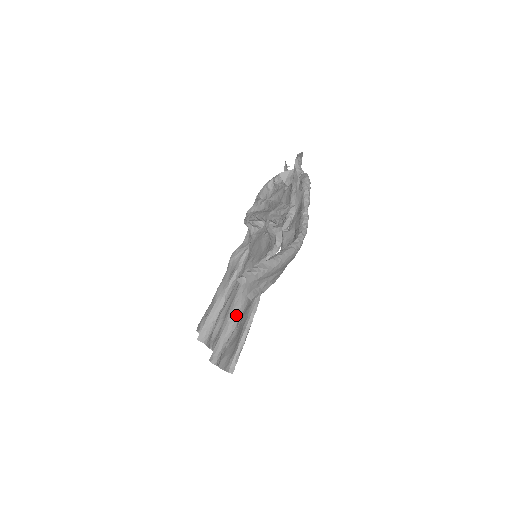
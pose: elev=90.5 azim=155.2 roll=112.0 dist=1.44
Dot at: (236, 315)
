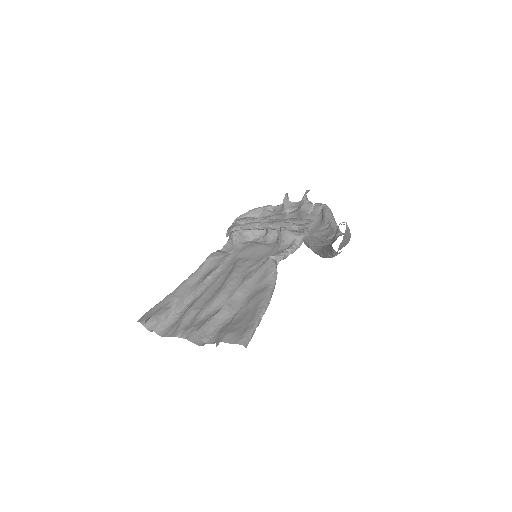
Dot at: (236, 300)
